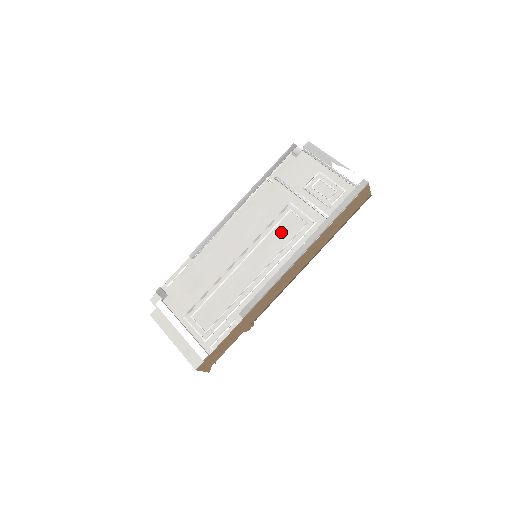
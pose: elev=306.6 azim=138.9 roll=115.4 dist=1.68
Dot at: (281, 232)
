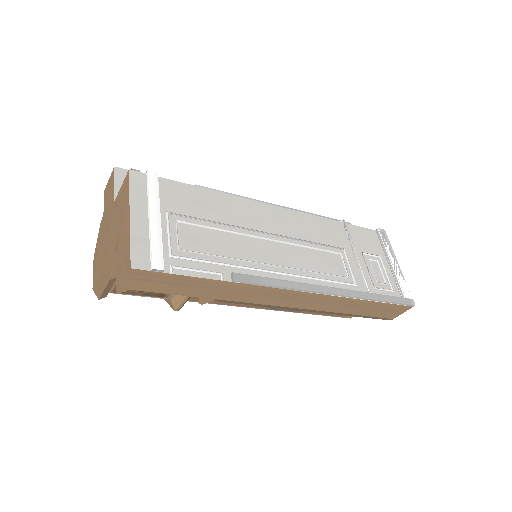
Dot at: (322, 259)
